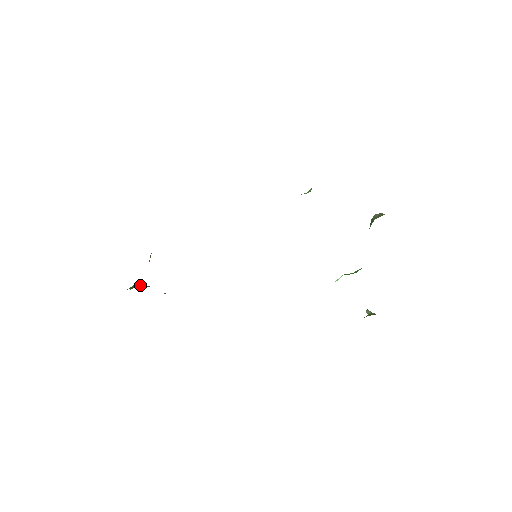
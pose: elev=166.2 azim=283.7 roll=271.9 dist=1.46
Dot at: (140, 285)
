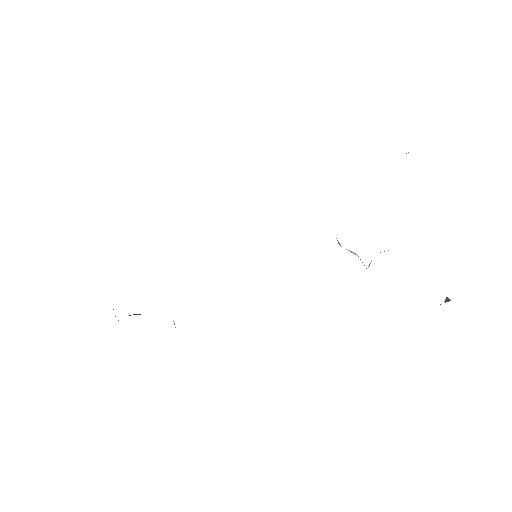
Dot at: occluded
